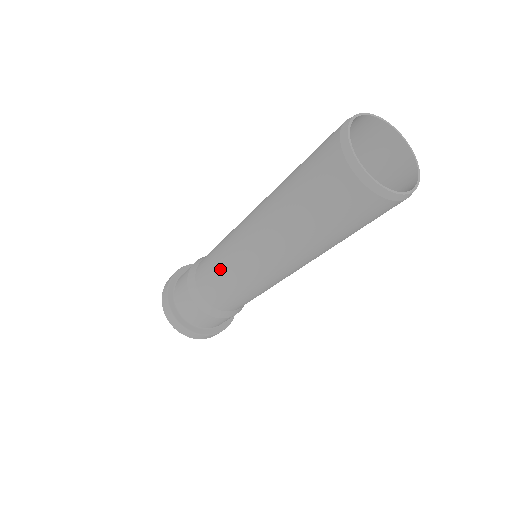
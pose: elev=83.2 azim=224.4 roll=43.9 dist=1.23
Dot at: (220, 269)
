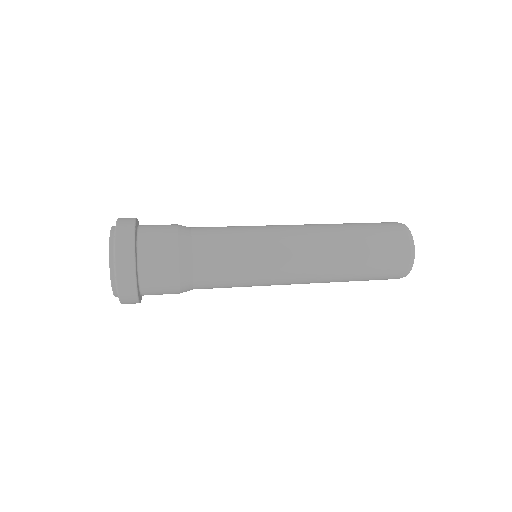
Dot at: (247, 265)
